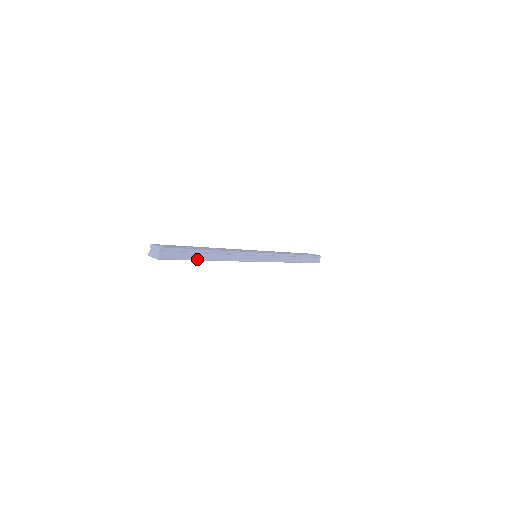
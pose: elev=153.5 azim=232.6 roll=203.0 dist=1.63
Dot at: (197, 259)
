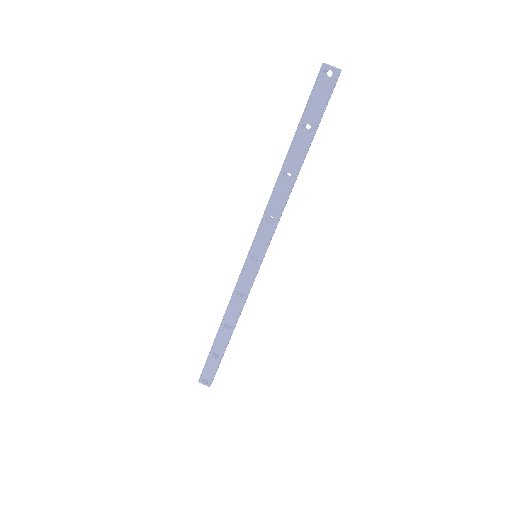
Dot at: occluded
